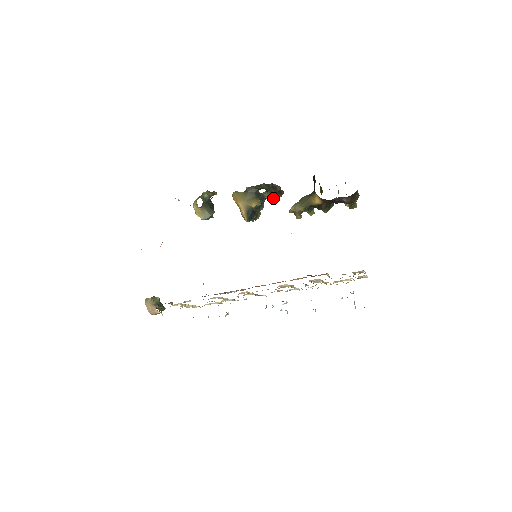
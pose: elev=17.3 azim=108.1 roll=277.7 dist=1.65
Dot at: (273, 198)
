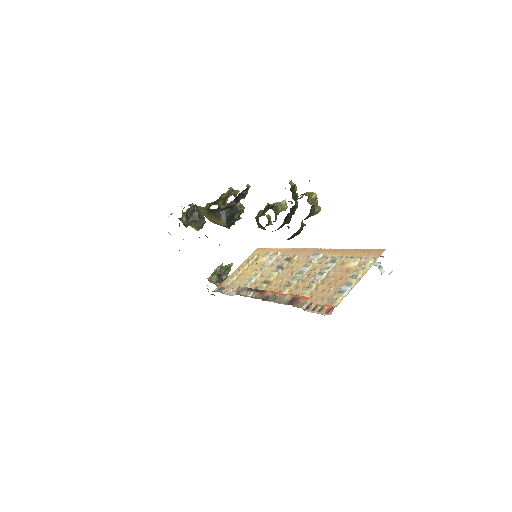
Dot at: occluded
